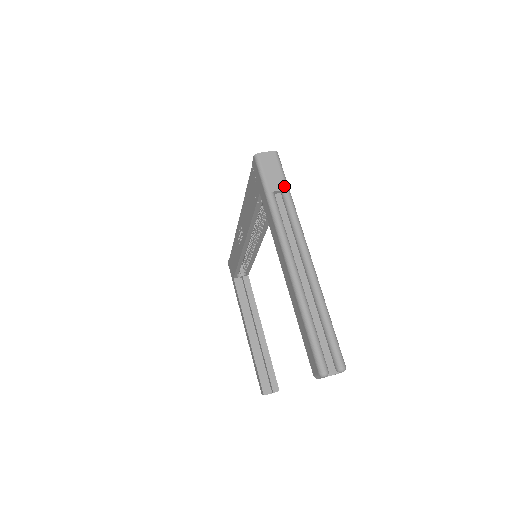
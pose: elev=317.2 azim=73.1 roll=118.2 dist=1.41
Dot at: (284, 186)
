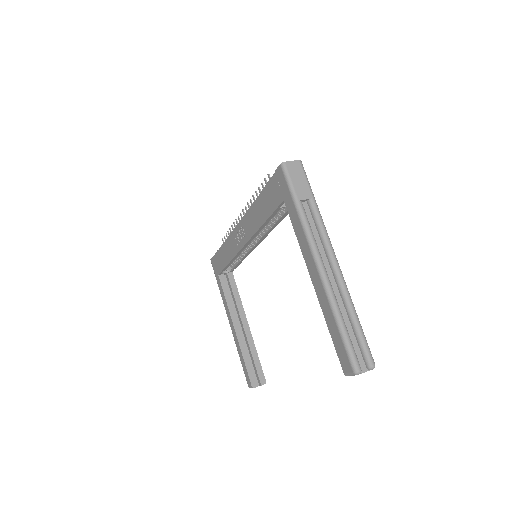
Dot at: (311, 195)
